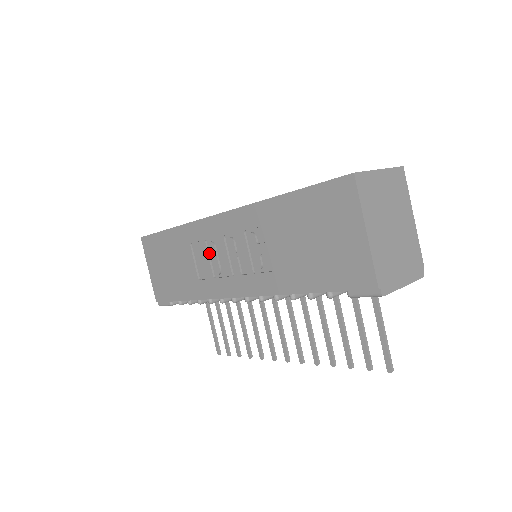
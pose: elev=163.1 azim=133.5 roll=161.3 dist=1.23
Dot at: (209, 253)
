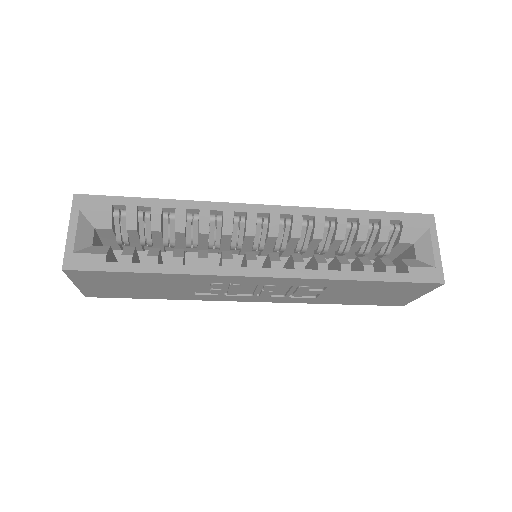
Dot at: (225, 286)
